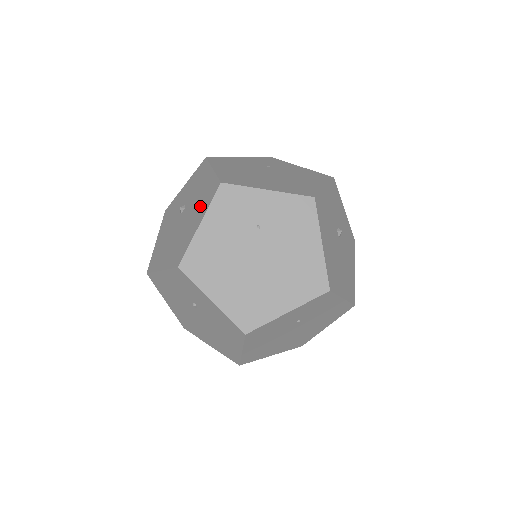
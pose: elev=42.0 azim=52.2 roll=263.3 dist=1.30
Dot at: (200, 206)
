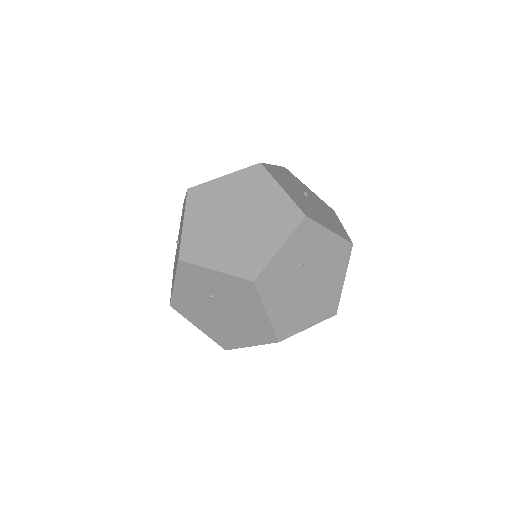
Dot at: occluded
